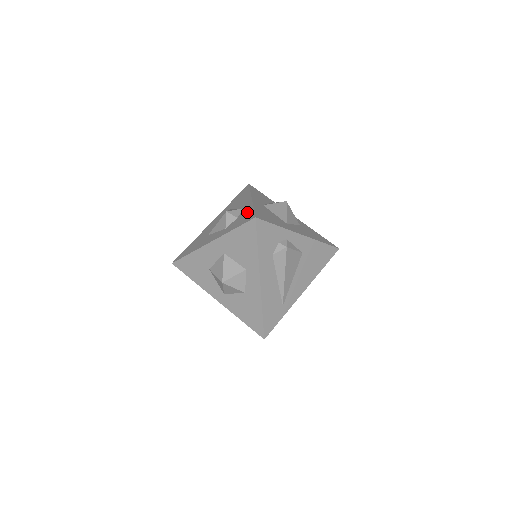
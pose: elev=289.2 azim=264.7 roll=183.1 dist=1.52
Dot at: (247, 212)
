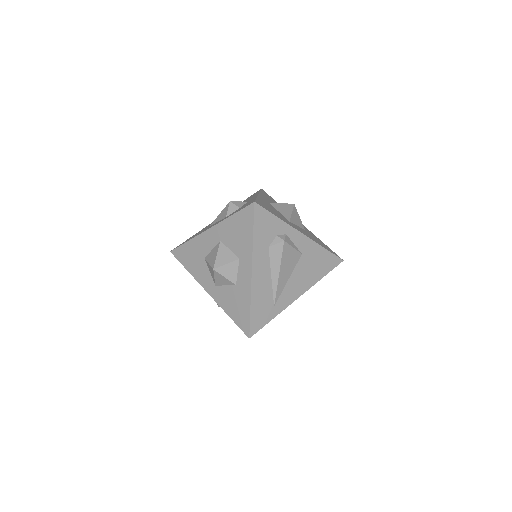
Dot at: (249, 202)
